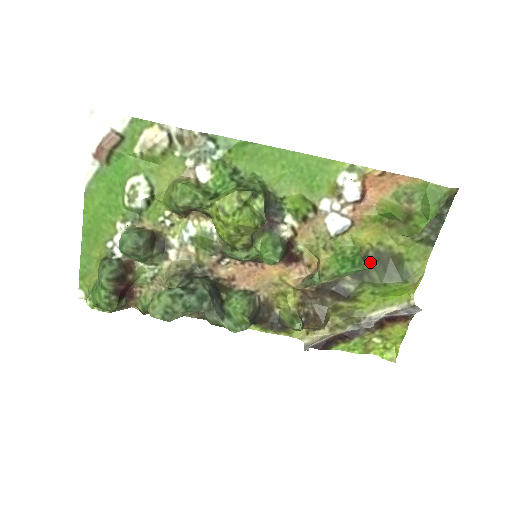
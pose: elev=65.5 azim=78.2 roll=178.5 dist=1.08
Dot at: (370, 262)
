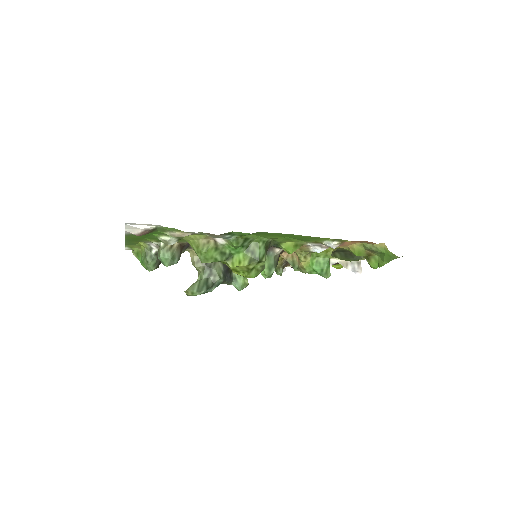
Dot at: (337, 251)
